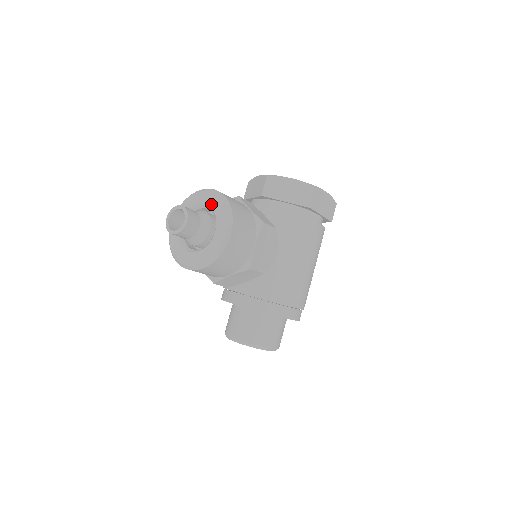
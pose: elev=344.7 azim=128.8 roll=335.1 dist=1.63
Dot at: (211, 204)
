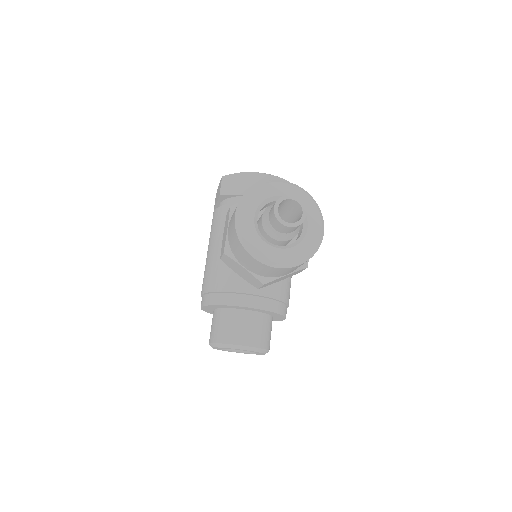
Dot at: occluded
